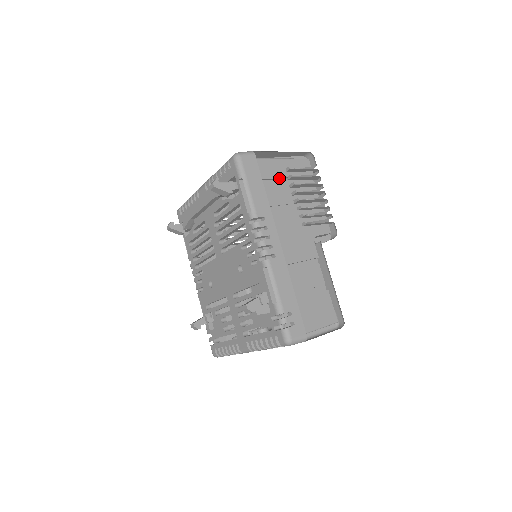
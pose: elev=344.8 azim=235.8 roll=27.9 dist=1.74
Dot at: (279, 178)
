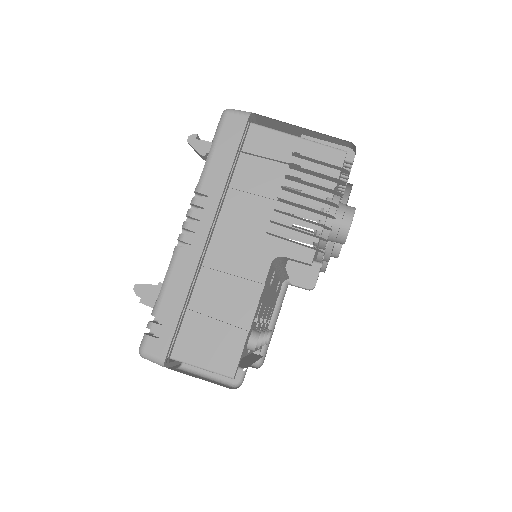
Dot at: (276, 160)
